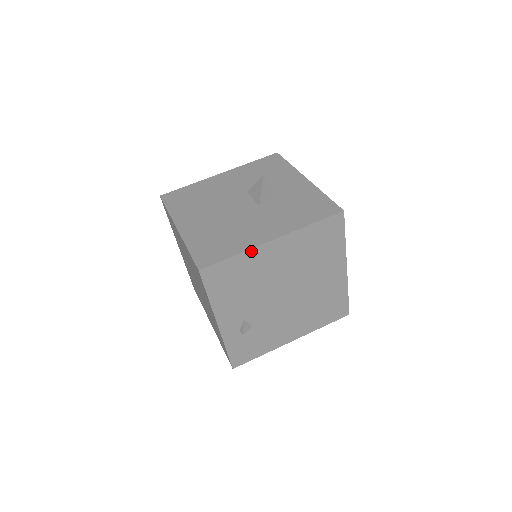
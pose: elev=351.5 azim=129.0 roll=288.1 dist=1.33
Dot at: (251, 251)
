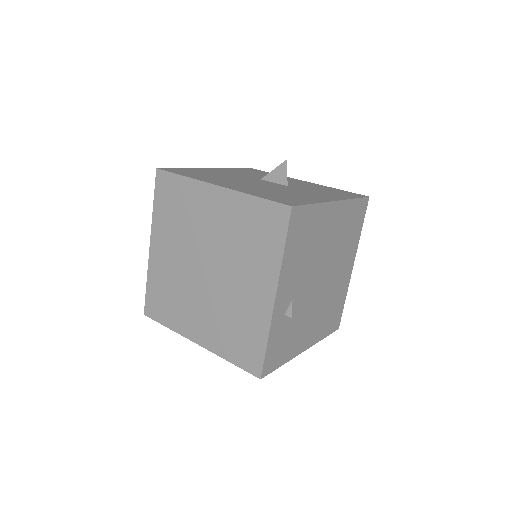
Dot at: (323, 205)
